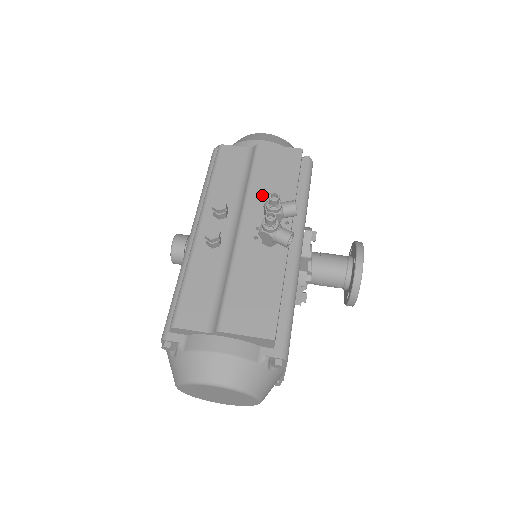
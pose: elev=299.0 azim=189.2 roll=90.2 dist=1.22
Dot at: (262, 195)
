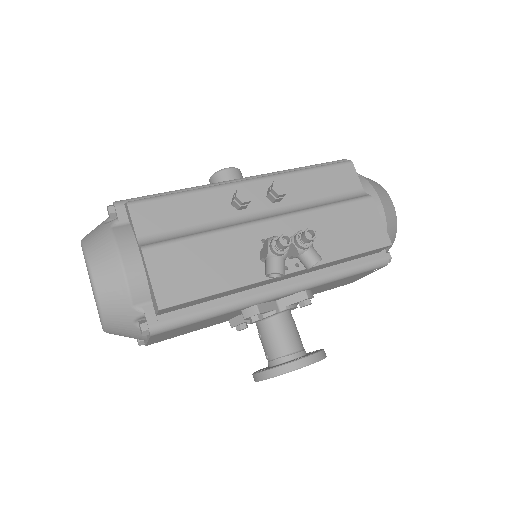
Dot at: (315, 226)
